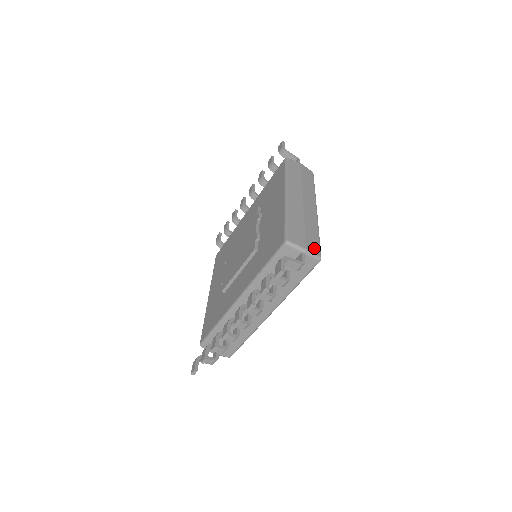
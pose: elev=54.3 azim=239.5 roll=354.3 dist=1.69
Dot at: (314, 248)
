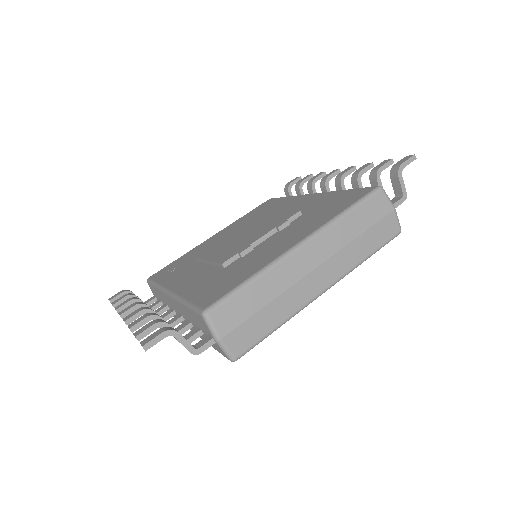
Dot at: (239, 343)
